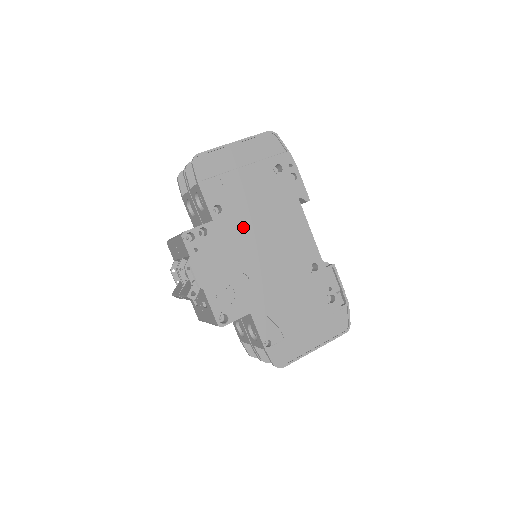
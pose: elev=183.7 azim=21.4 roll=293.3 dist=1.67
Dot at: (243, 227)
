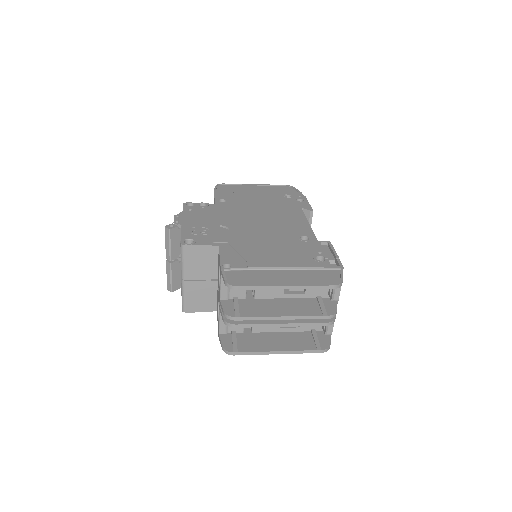
Dot at: (240, 209)
